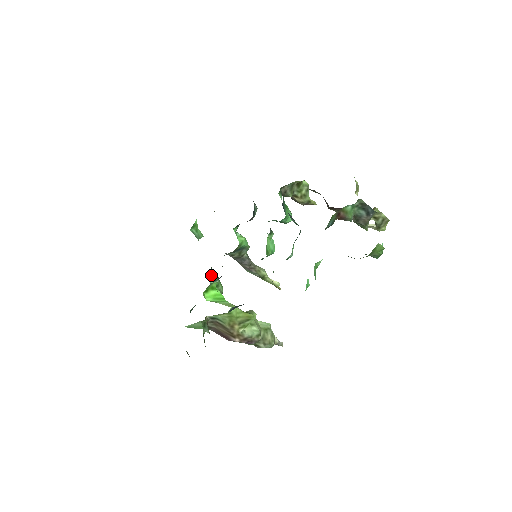
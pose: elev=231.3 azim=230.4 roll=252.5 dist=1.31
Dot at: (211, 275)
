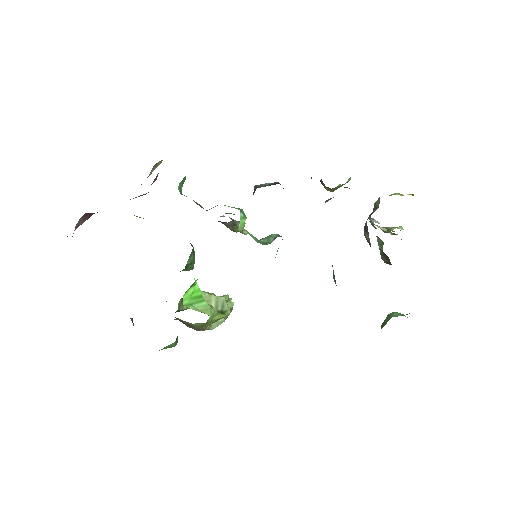
Dot at: (190, 255)
